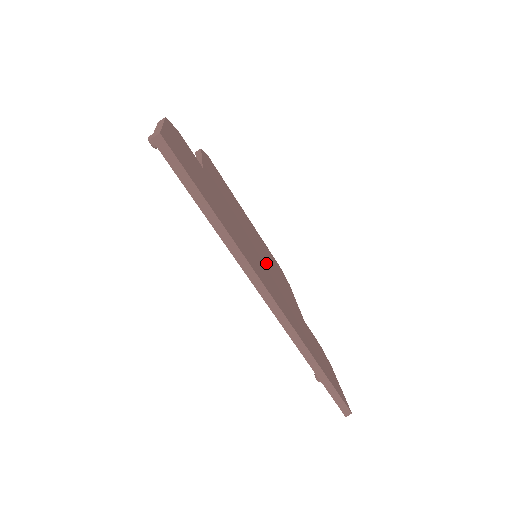
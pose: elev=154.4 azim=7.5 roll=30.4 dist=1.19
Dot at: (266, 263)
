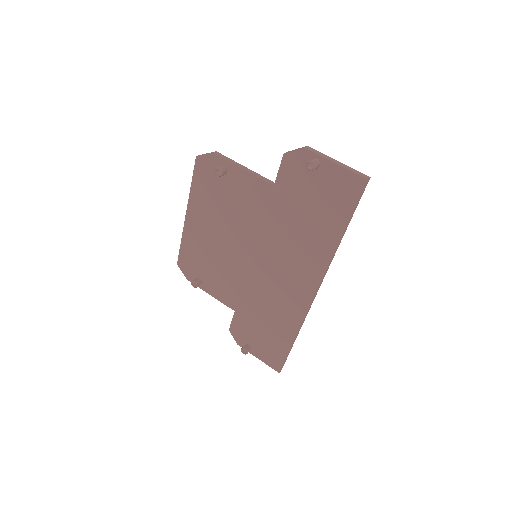
Dot at: occluded
